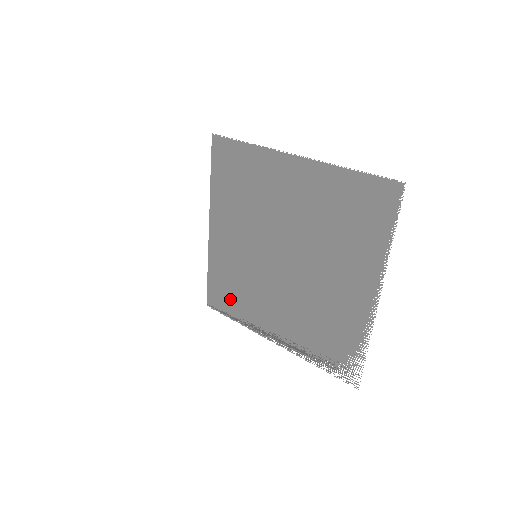
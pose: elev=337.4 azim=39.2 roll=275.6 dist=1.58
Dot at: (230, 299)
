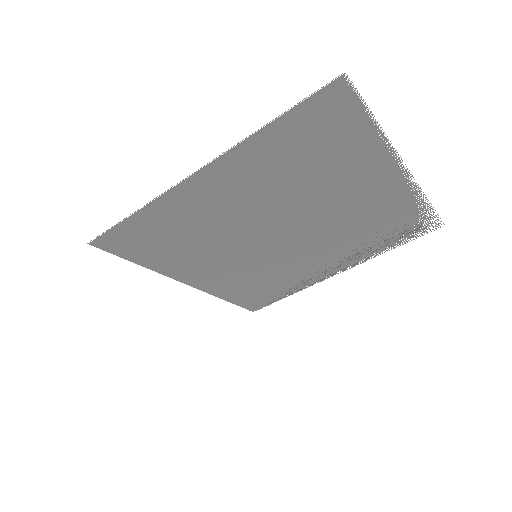
Dot at: (269, 292)
